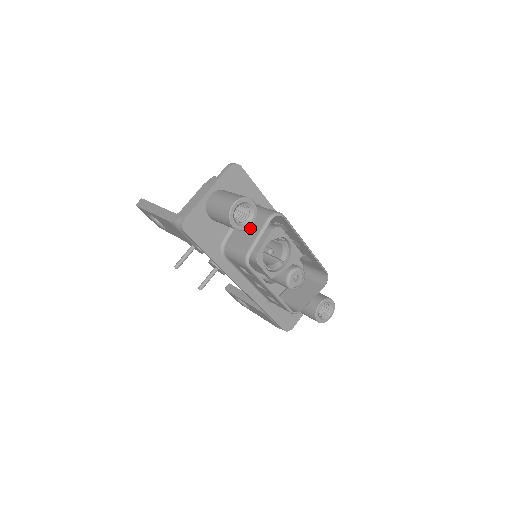
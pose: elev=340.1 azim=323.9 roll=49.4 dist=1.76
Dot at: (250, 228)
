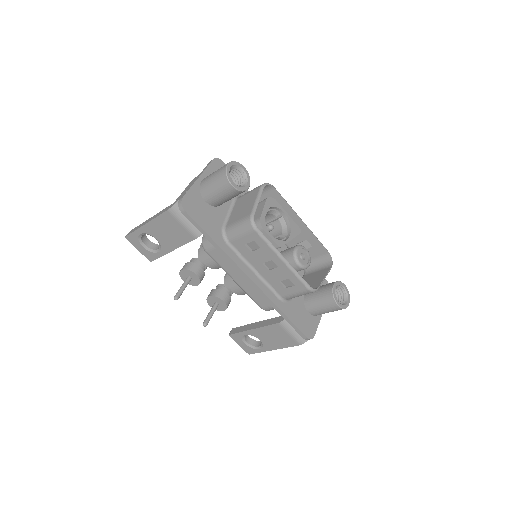
Dot at: (246, 203)
